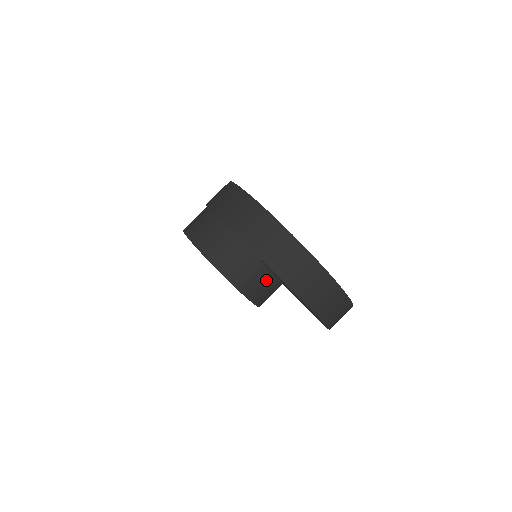
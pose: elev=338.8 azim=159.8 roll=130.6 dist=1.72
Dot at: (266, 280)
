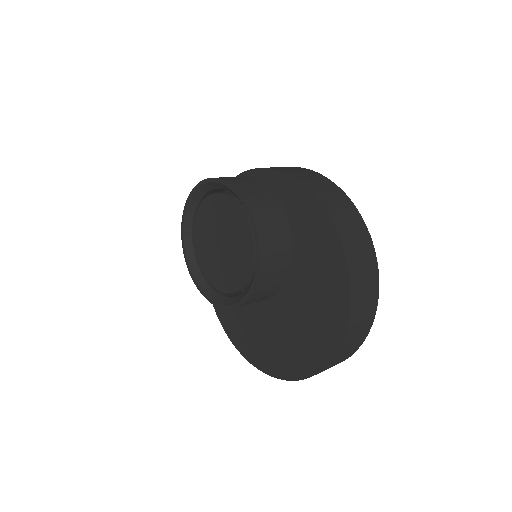
Dot at: (280, 224)
